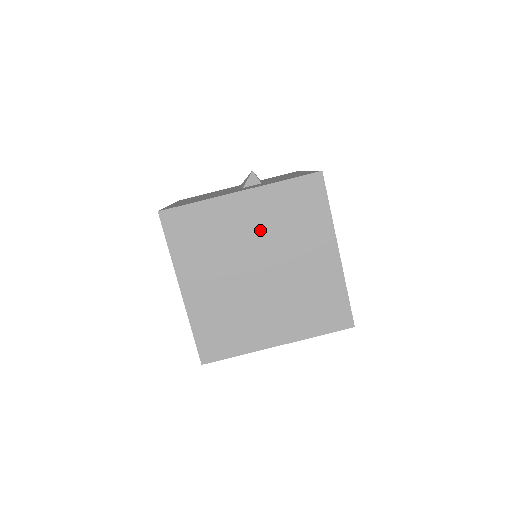
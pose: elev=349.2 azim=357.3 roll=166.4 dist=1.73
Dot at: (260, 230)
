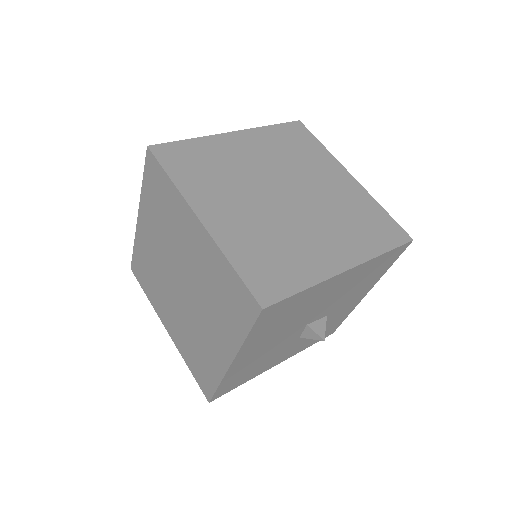
Dot at: (160, 242)
